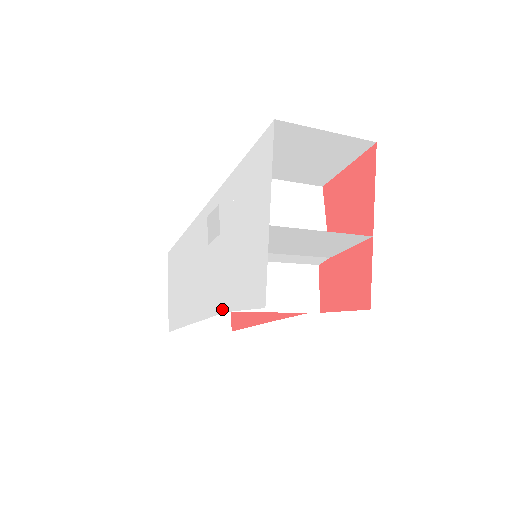
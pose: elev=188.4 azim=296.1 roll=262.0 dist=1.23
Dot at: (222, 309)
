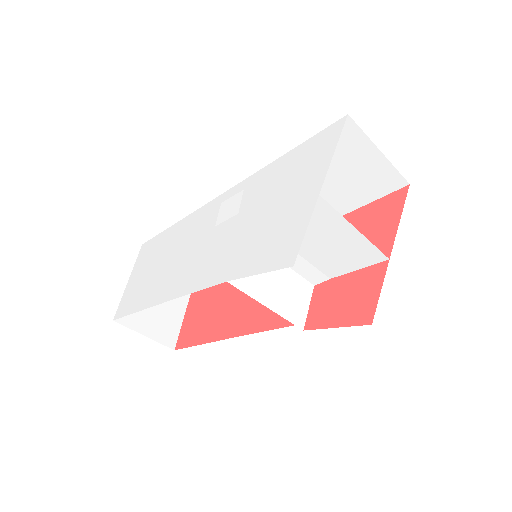
Dot at: (219, 280)
